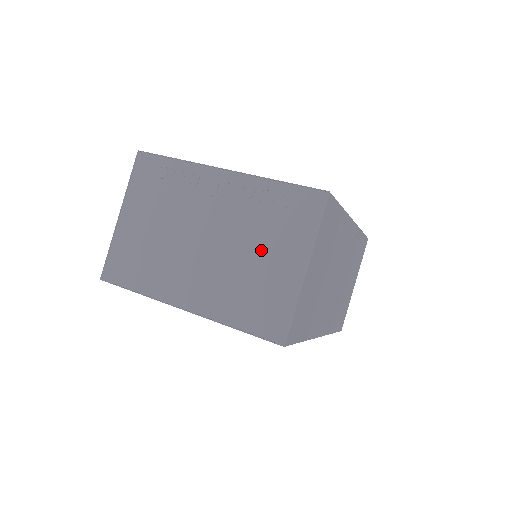
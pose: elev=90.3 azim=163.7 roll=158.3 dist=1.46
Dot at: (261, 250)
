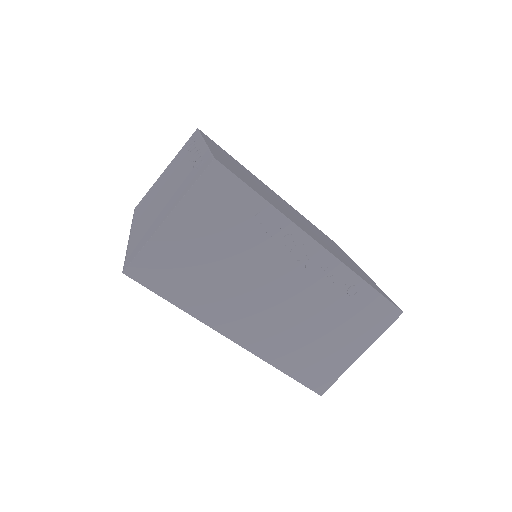
Dot at: (169, 199)
